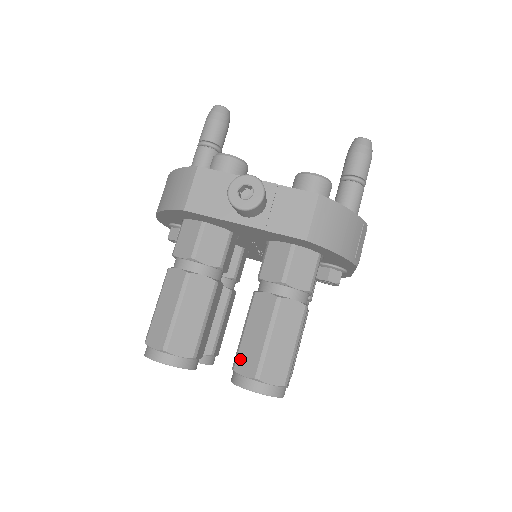
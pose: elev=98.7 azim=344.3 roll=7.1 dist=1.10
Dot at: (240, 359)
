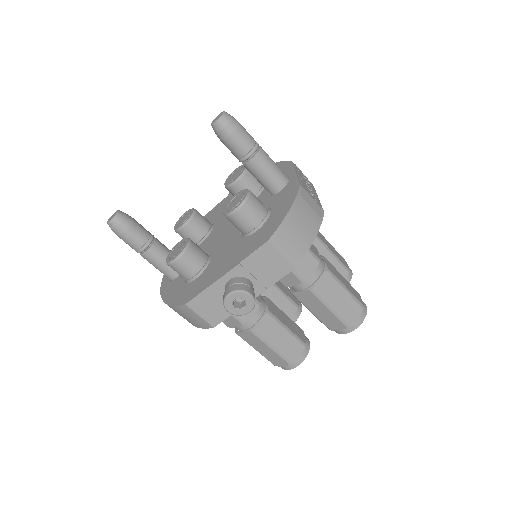
Dot at: (328, 325)
